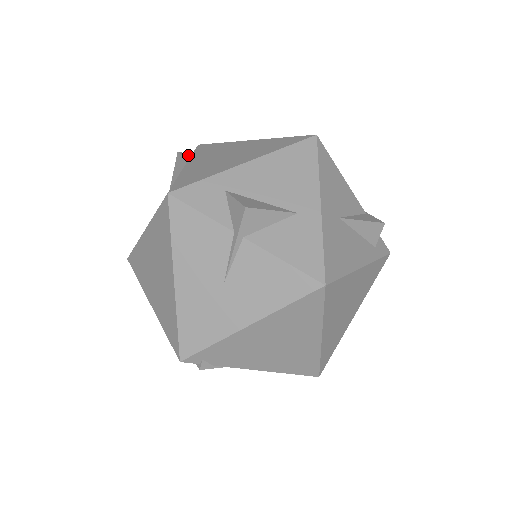
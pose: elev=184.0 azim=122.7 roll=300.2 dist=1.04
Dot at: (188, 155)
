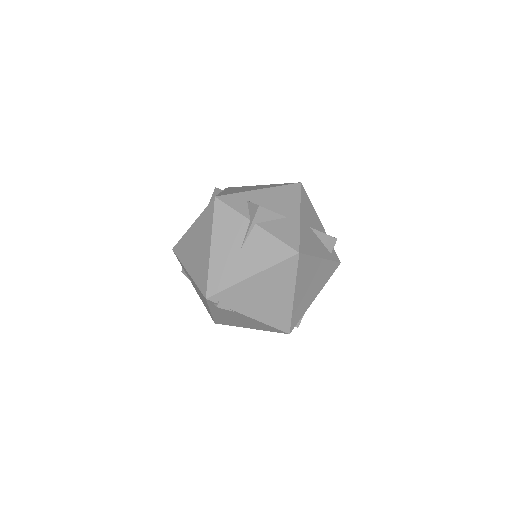
Dot at: occluded
